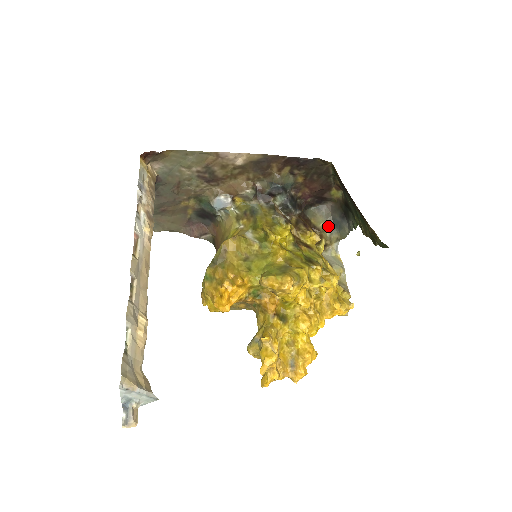
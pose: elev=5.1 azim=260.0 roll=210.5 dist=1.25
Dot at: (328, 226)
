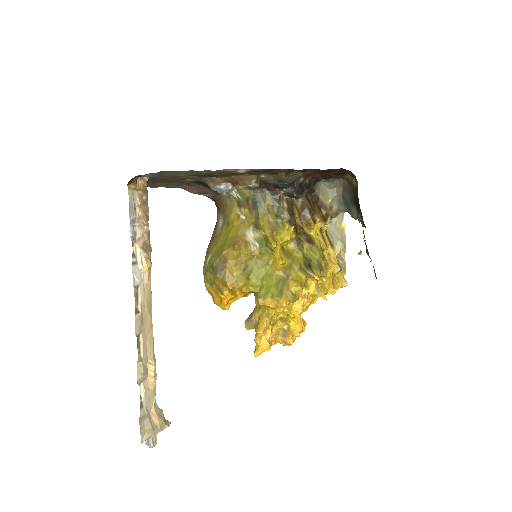
Dot at: (337, 201)
